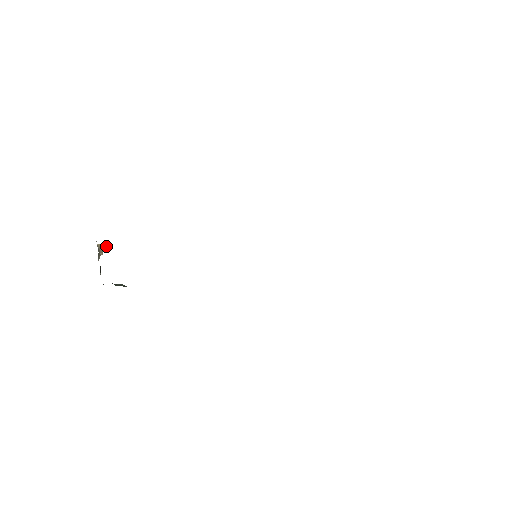
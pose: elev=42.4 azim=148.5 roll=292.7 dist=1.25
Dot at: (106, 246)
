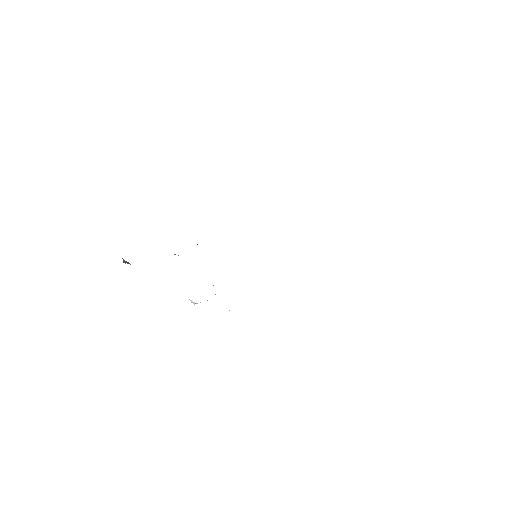
Dot at: (129, 263)
